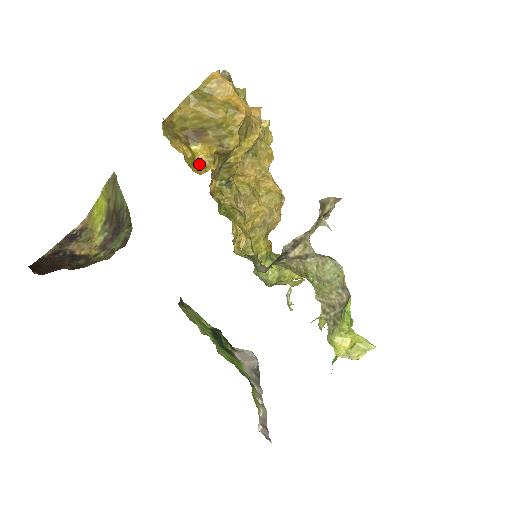
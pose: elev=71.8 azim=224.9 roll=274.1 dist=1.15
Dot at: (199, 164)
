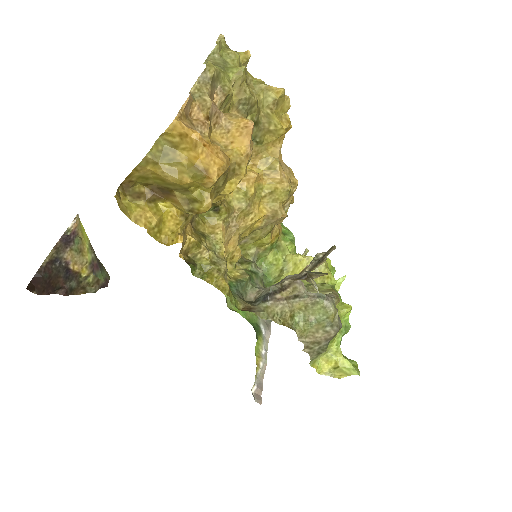
Dot at: (169, 224)
